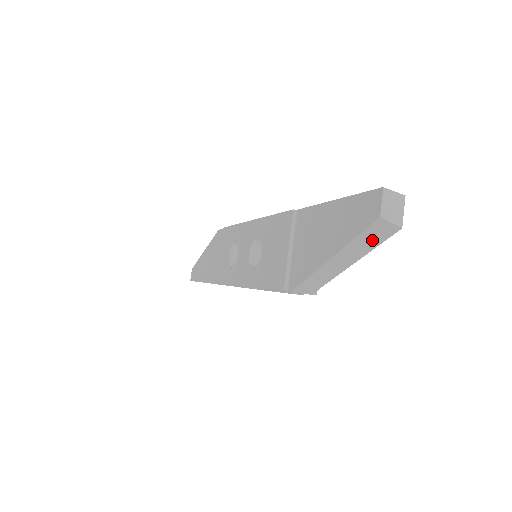
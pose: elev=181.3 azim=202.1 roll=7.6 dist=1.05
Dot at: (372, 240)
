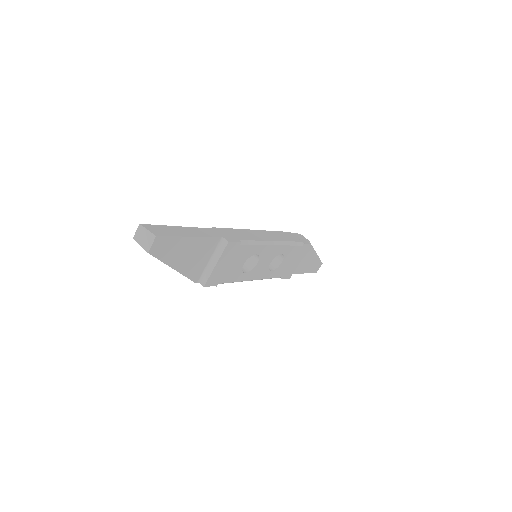
Dot at: occluded
